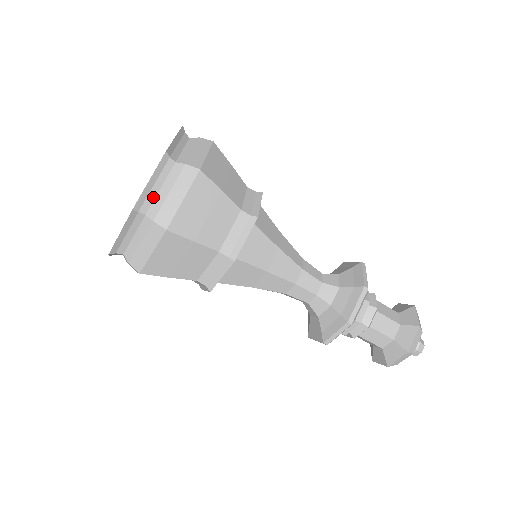
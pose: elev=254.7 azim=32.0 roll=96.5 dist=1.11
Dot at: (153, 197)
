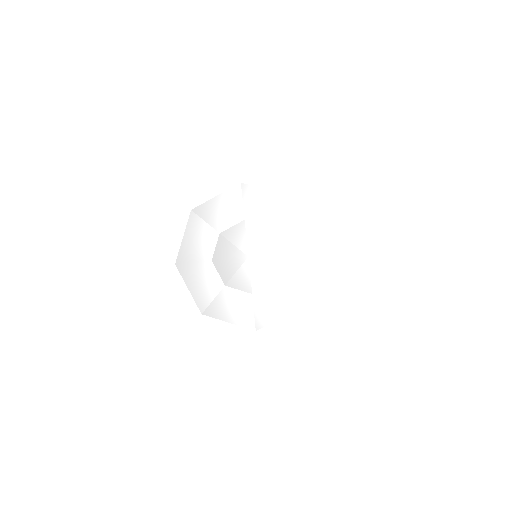
Dot at: occluded
